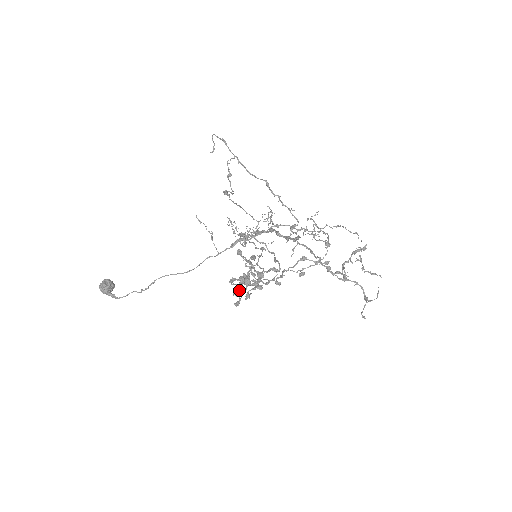
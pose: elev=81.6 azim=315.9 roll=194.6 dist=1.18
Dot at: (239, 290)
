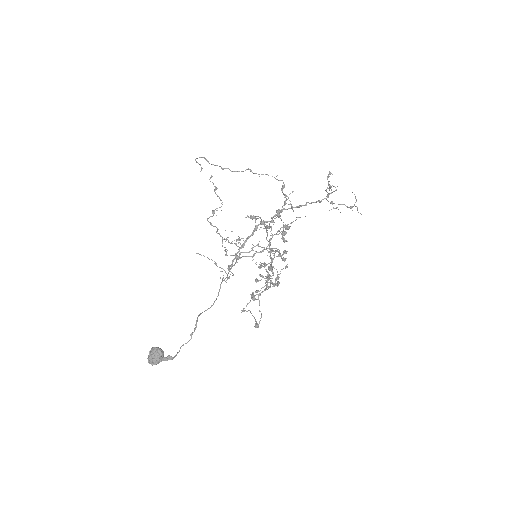
Dot at: (268, 276)
